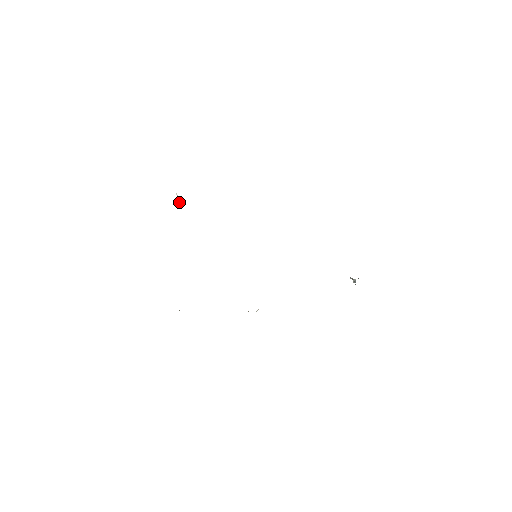
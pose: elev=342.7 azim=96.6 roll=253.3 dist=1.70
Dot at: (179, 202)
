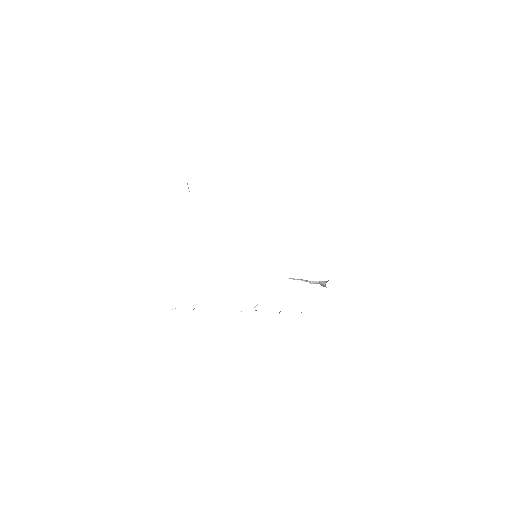
Dot at: occluded
